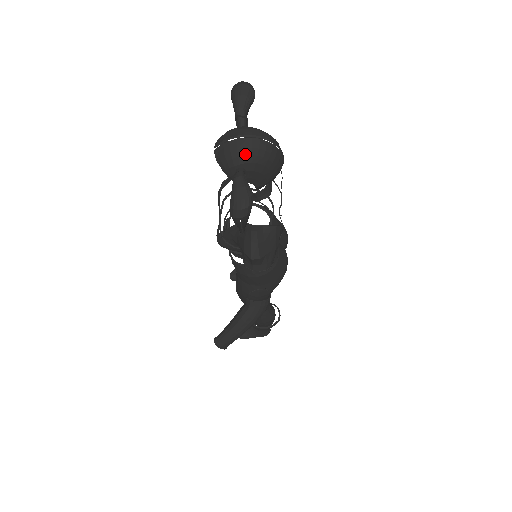
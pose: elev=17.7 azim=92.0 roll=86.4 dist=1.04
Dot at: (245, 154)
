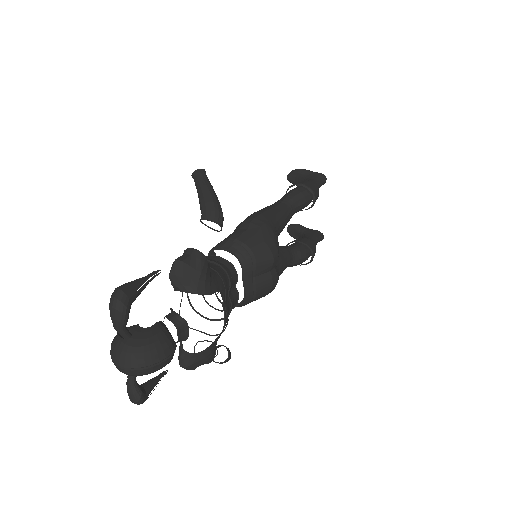
Dot at: (126, 374)
